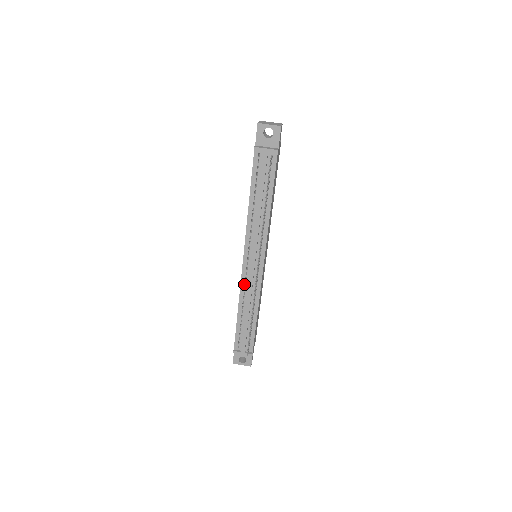
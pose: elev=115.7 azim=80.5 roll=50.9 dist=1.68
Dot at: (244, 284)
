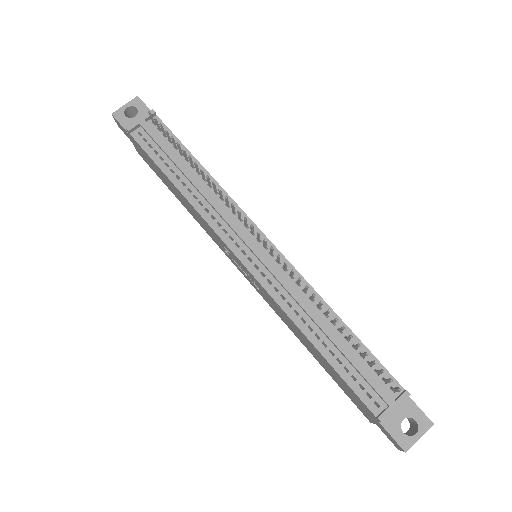
Dot at: (276, 292)
